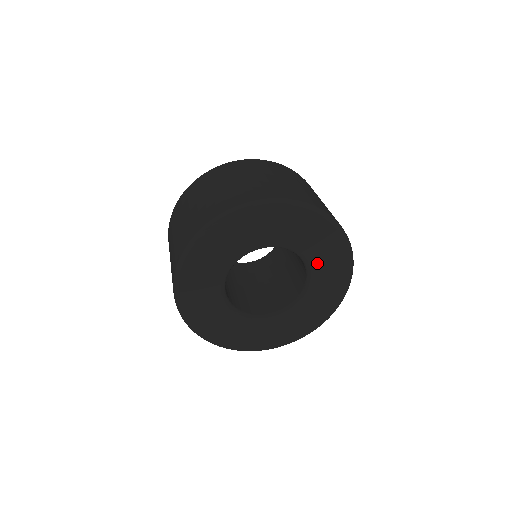
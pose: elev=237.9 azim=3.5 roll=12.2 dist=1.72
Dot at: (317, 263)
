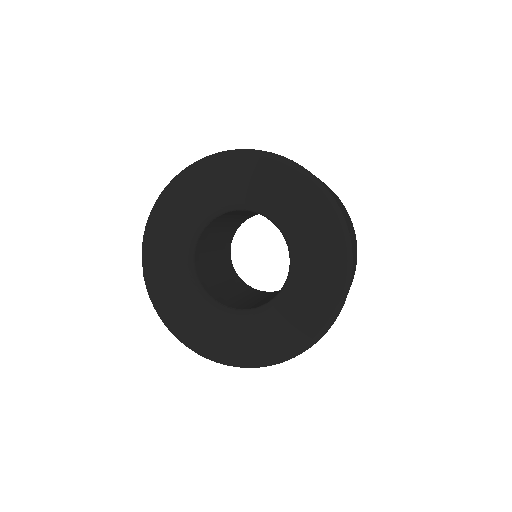
Dot at: (300, 284)
